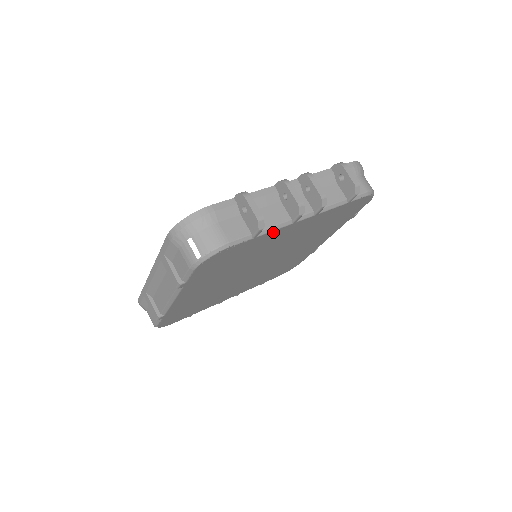
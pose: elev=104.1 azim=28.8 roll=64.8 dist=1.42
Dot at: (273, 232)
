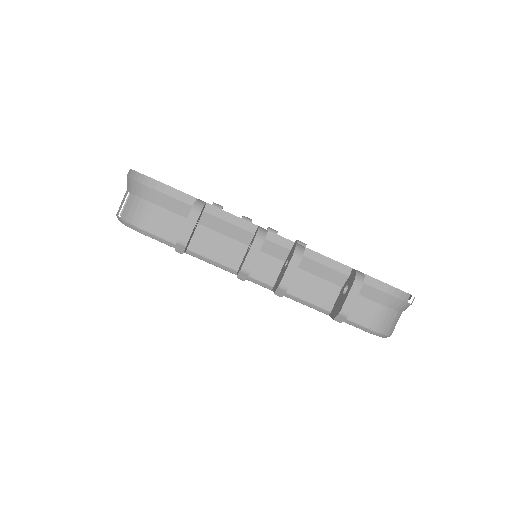
Dot at: (211, 263)
